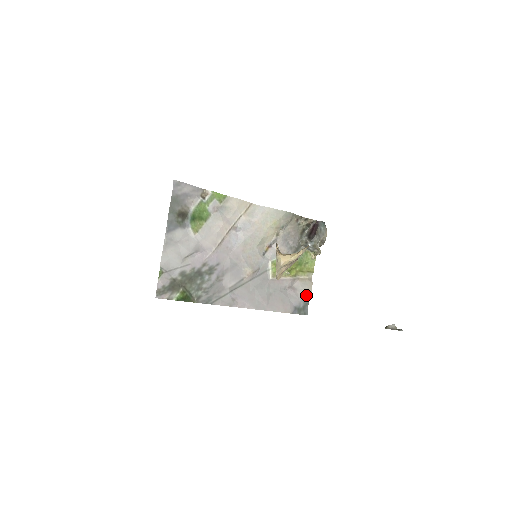
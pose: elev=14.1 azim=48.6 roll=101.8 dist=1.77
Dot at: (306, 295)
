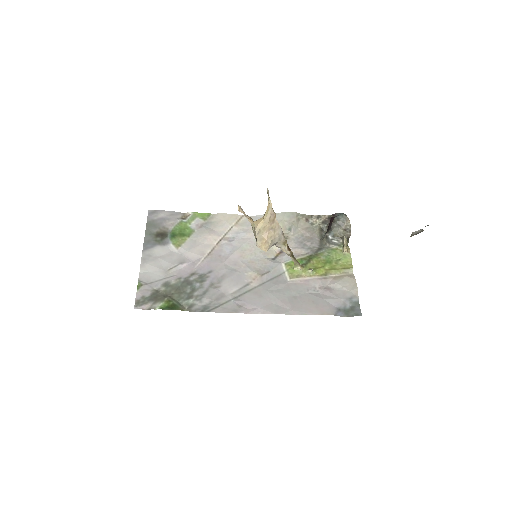
Dot at: (350, 293)
